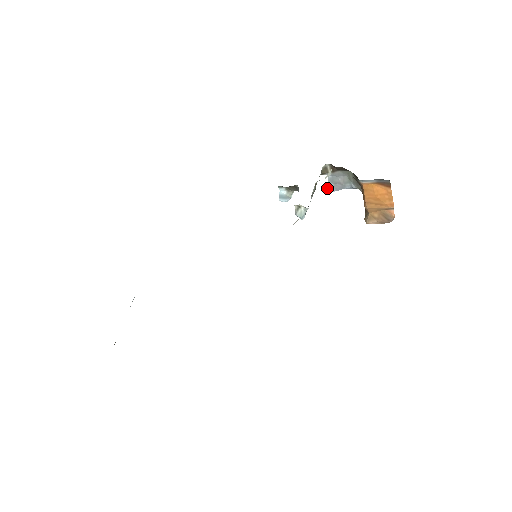
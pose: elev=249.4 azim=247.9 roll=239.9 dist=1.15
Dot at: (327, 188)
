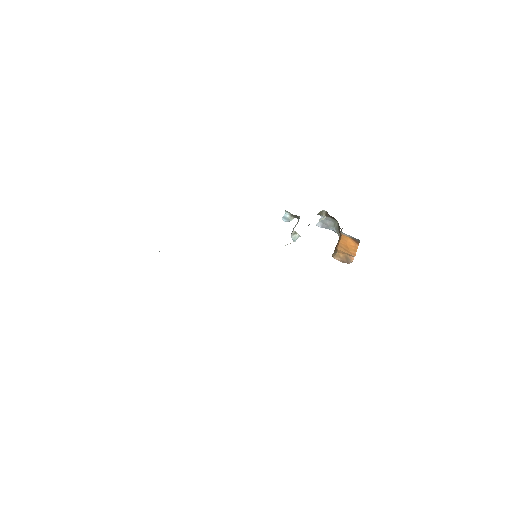
Dot at: (317, 223)
